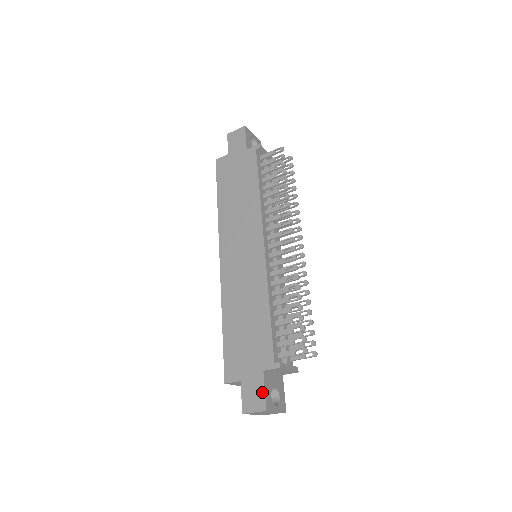
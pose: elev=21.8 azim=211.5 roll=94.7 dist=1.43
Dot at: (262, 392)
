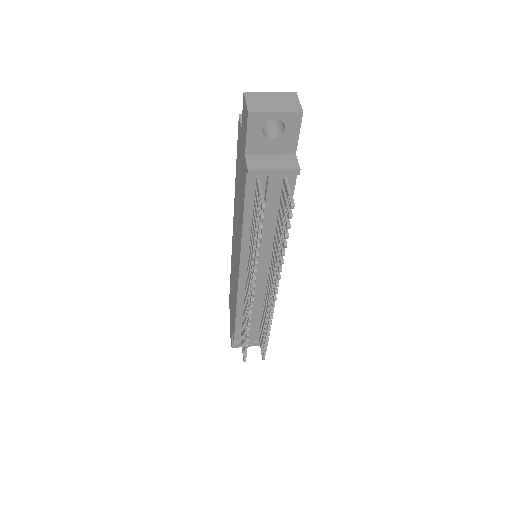
Dot at: (232, 339)
